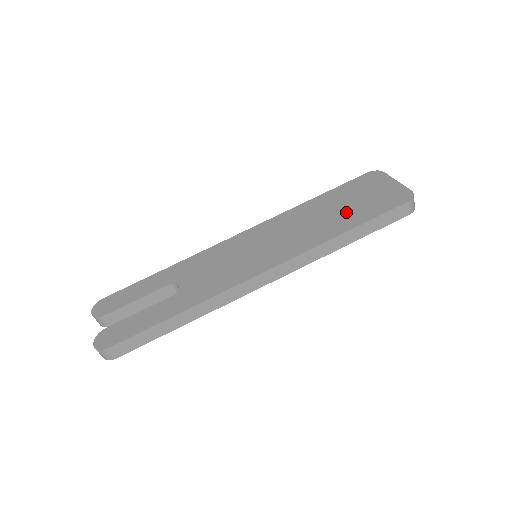
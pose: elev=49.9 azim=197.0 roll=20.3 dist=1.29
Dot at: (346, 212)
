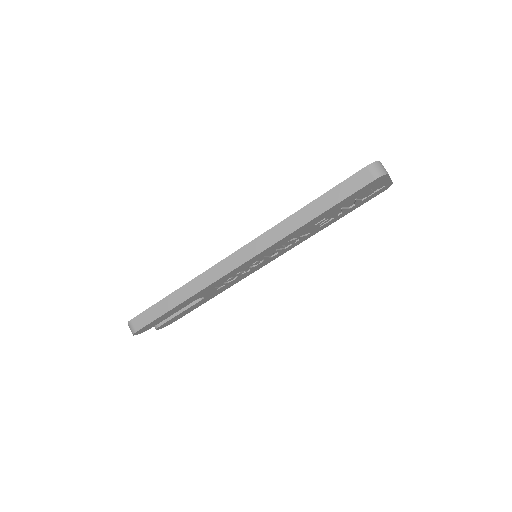
Dot at: occluded
